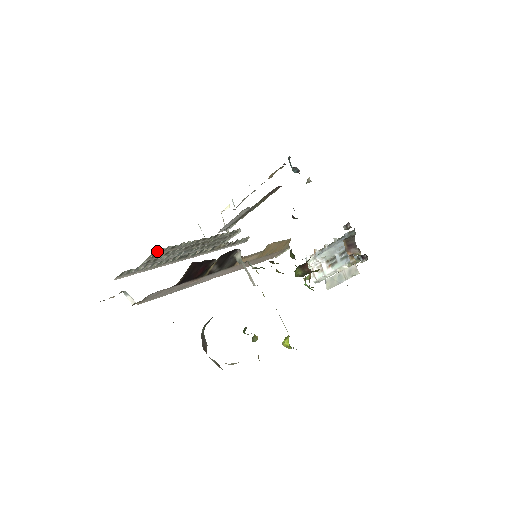
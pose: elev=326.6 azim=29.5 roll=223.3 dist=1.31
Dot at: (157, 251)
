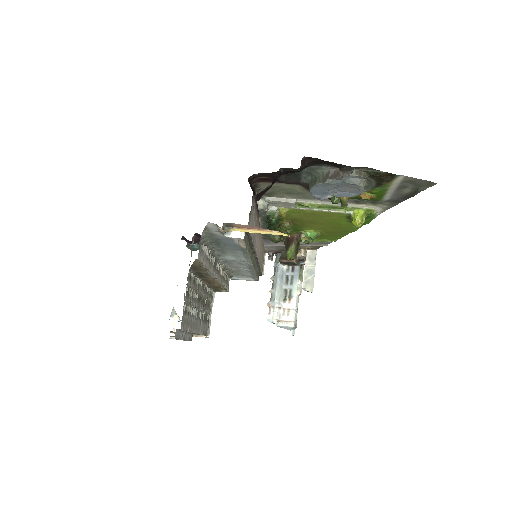
Dot at: (189, 278)
